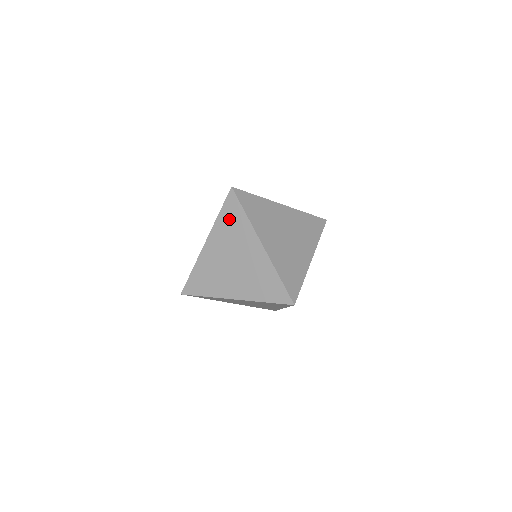
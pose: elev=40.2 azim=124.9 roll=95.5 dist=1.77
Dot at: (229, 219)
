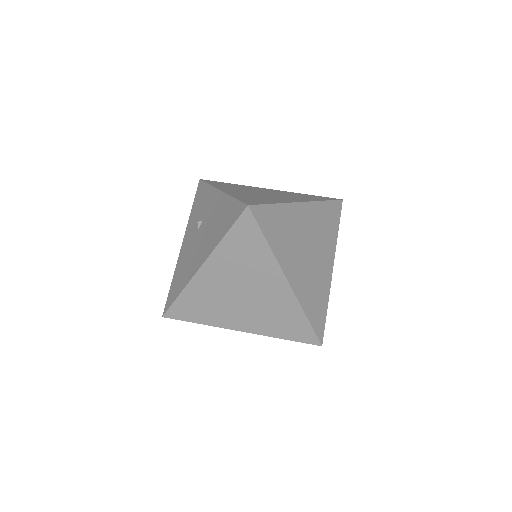
Dot at: (241, 245)
